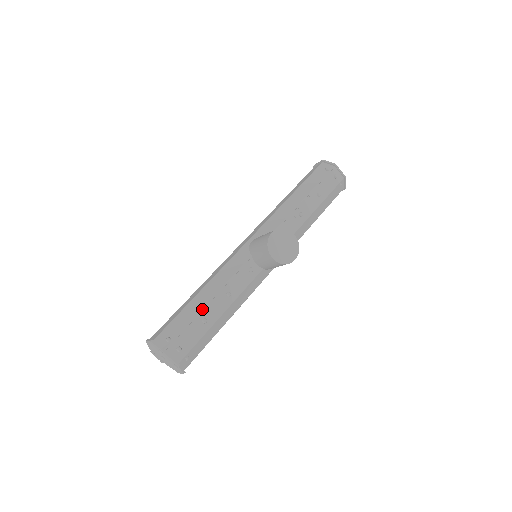
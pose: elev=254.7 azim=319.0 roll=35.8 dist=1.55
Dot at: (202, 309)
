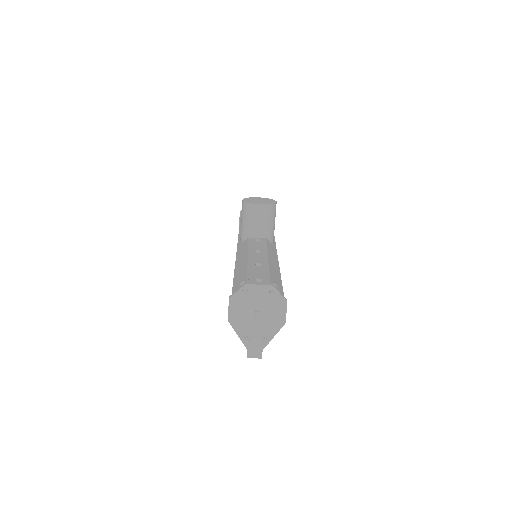
Dot at: (248, 263)
